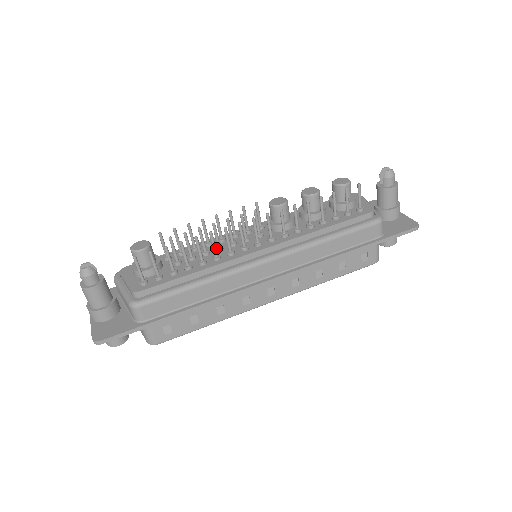
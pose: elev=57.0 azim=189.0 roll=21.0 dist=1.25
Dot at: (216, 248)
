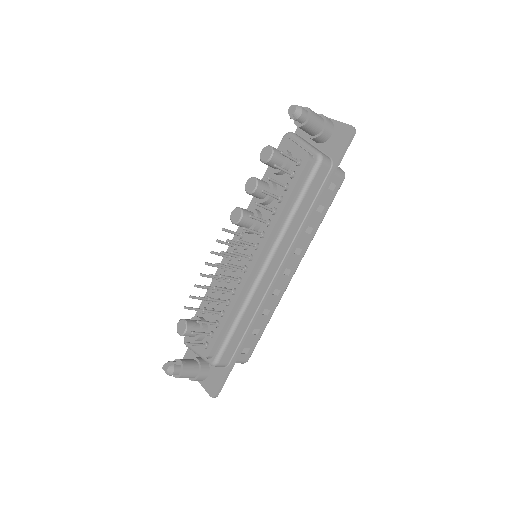
Dot at: (226, 282)
